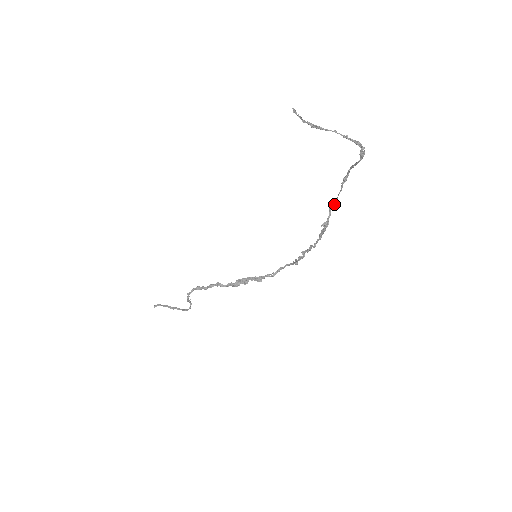
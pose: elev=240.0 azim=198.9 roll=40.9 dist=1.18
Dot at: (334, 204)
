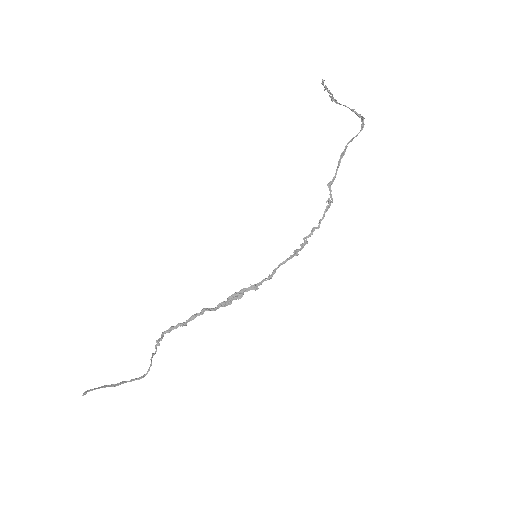
Dot at: occluded
